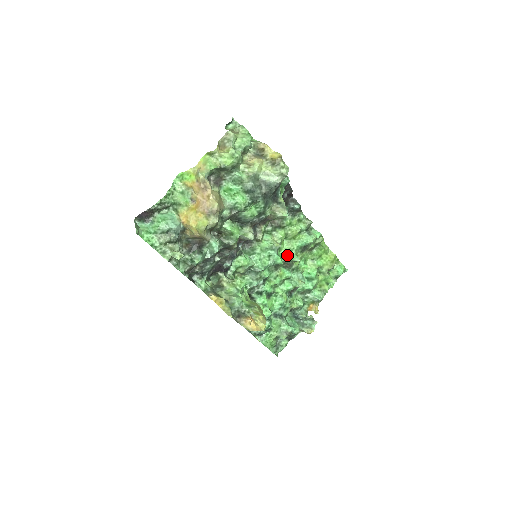
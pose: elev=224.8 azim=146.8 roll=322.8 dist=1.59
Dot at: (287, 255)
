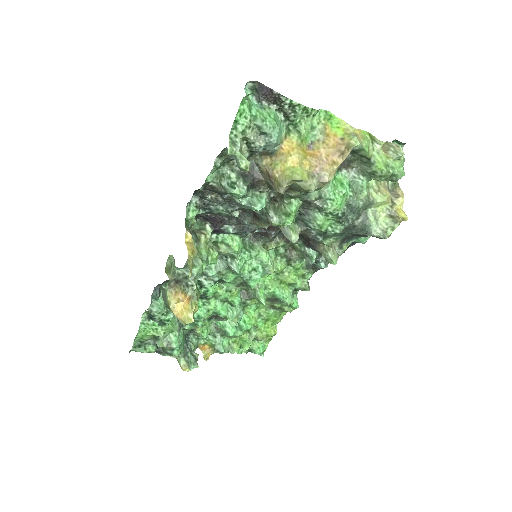
Dot at: (260, 287)
